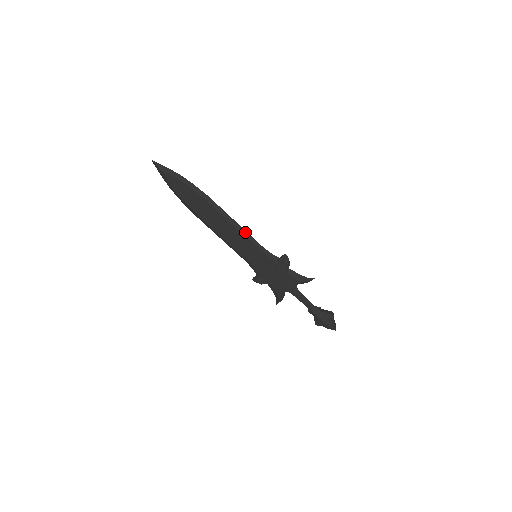
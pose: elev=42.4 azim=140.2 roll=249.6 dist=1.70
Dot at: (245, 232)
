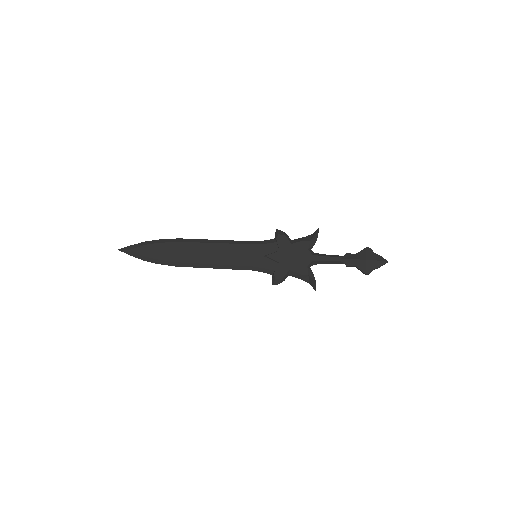
Dot at: (230, 241)
